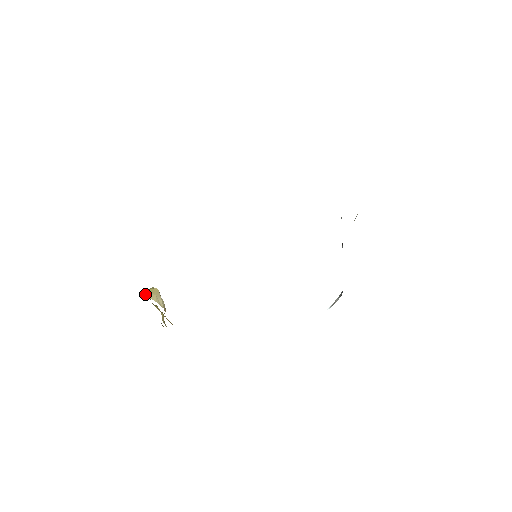
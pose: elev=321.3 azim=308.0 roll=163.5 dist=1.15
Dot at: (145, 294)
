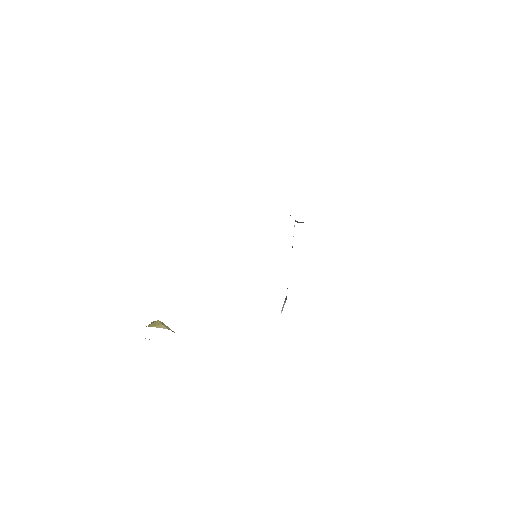
Dot at: occluded
